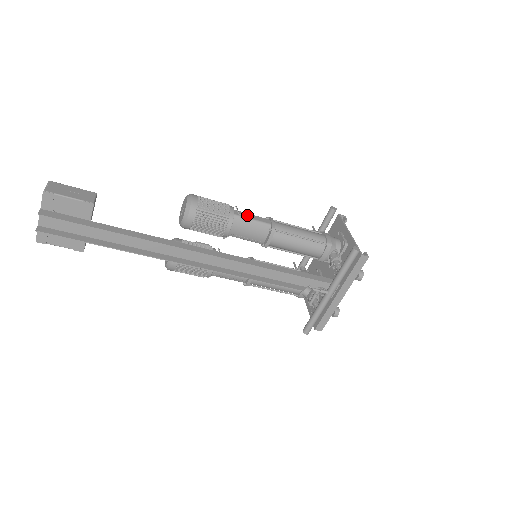
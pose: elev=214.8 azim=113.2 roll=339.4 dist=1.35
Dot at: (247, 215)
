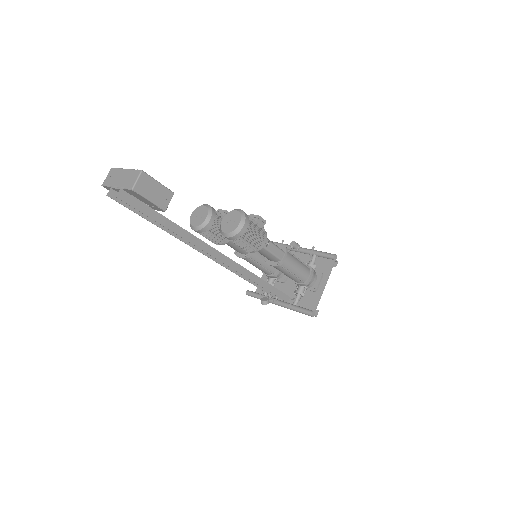
Dot at: (272, 247)
